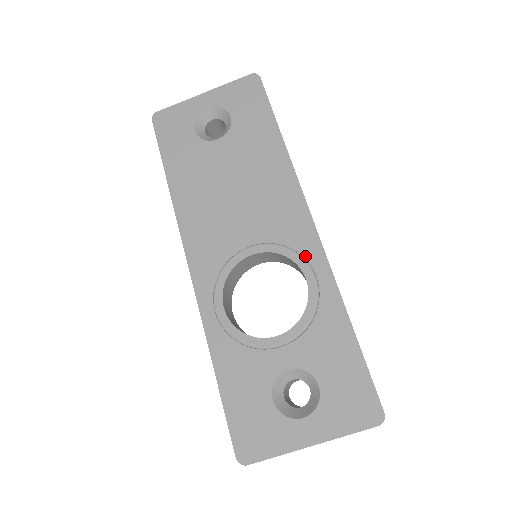
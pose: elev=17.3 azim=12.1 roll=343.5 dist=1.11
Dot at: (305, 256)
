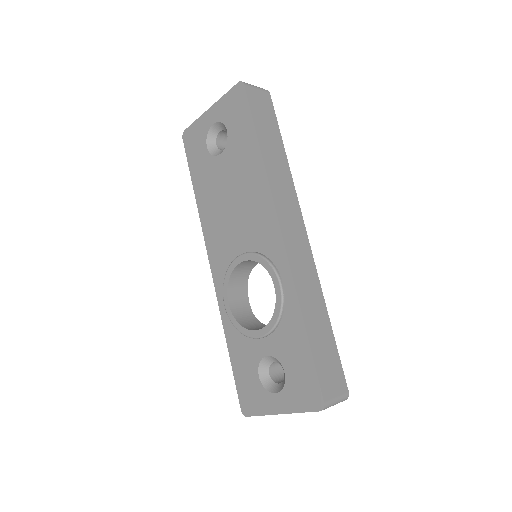
Dot at: (276, 264)
